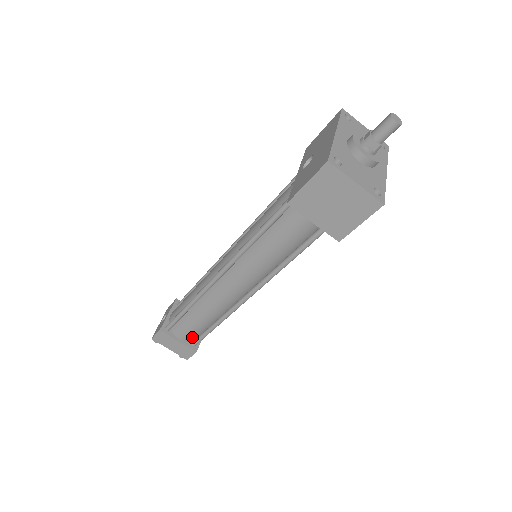
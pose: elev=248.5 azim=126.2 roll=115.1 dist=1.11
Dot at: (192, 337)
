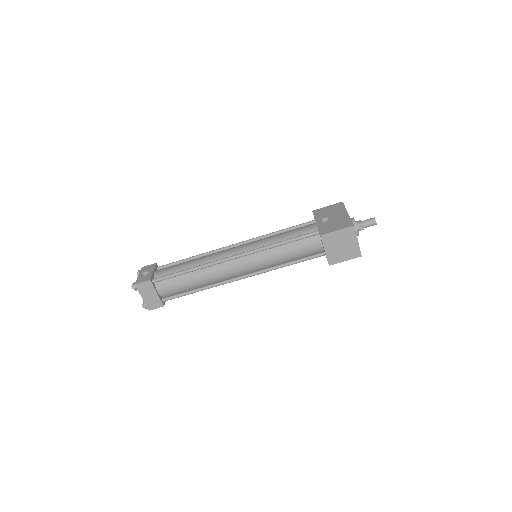
Dot at: (168, 294)
